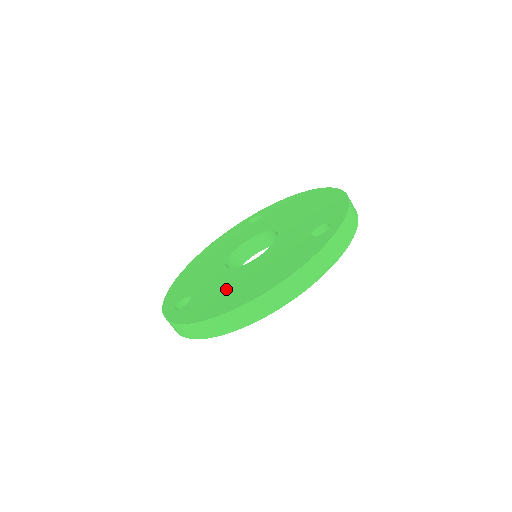
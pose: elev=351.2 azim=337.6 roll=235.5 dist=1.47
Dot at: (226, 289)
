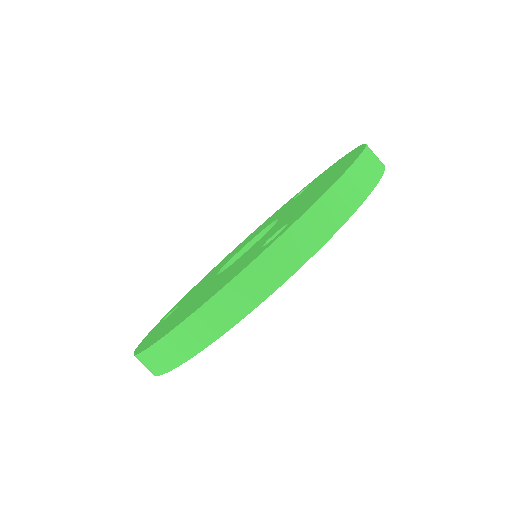
Dot at: (180, 310)
